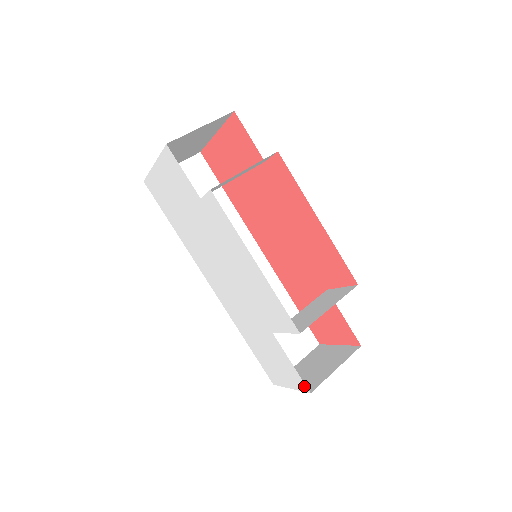
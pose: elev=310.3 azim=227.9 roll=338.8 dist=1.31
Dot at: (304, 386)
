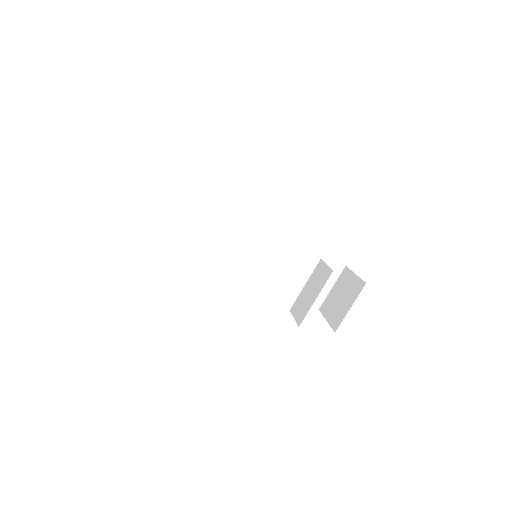
Dot at: occluded
